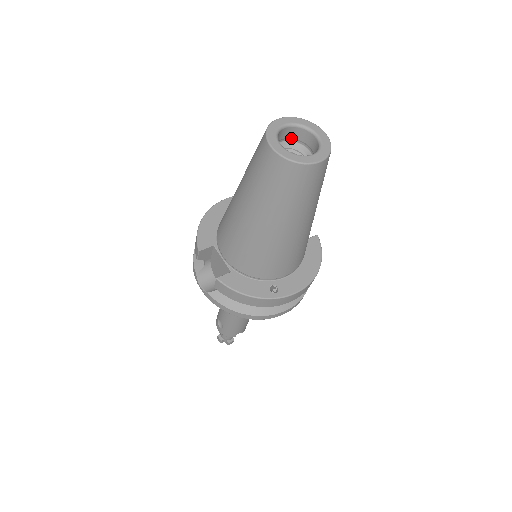
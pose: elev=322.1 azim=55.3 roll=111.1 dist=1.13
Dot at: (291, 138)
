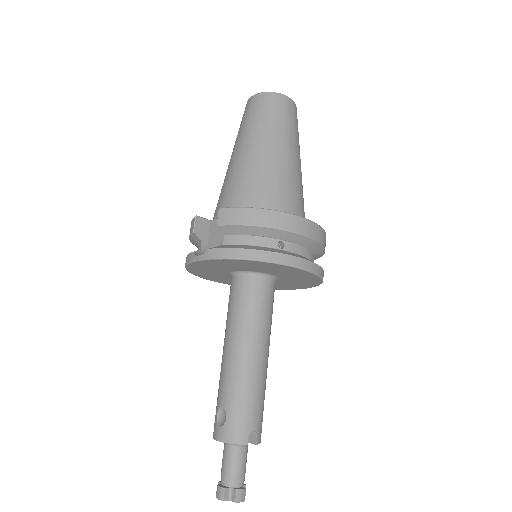
Dot at: occluded
